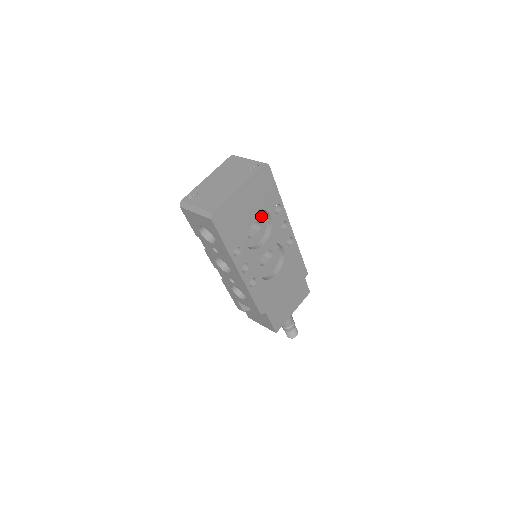
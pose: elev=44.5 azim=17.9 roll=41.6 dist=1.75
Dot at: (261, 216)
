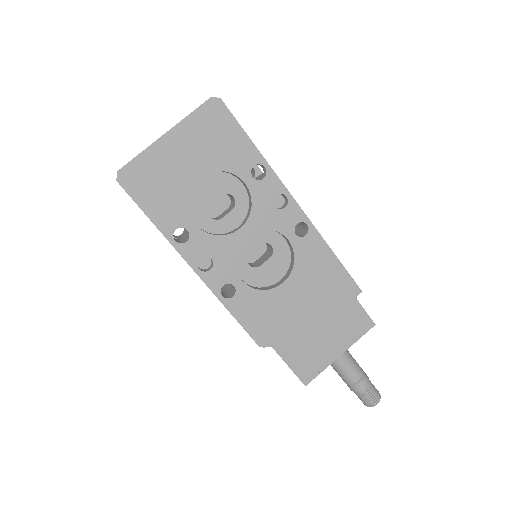
Dot at: (233, 186)
